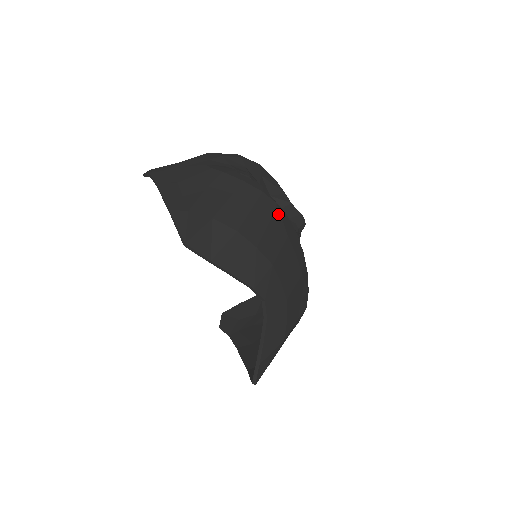
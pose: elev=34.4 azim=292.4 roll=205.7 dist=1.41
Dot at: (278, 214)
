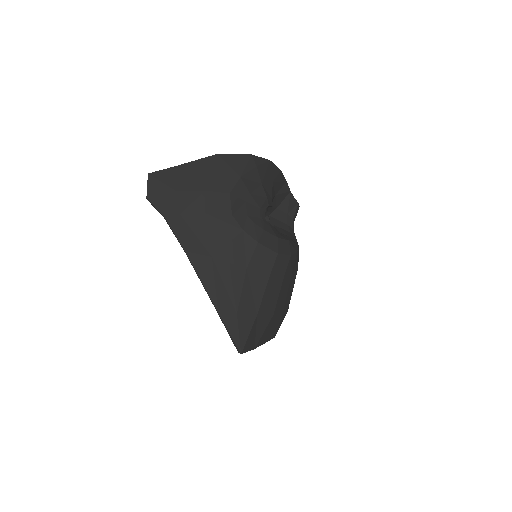
Dot at: (296, 260)
